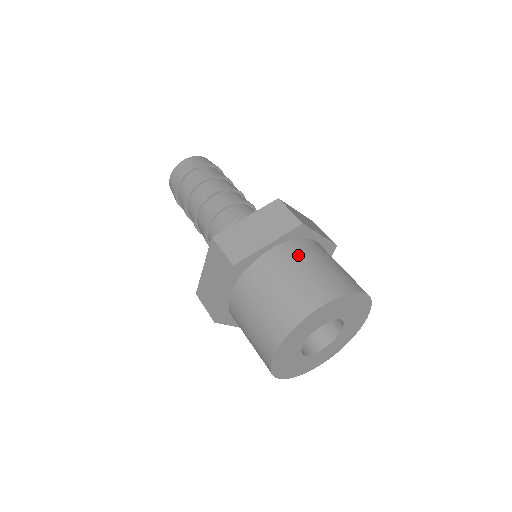
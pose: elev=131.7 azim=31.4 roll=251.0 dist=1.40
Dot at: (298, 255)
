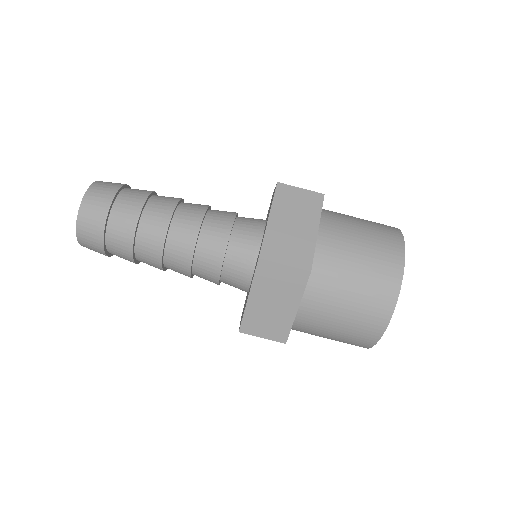
Dot at: (328, 292)
